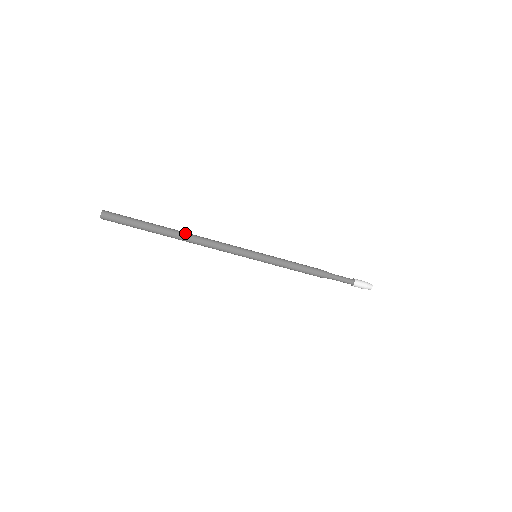
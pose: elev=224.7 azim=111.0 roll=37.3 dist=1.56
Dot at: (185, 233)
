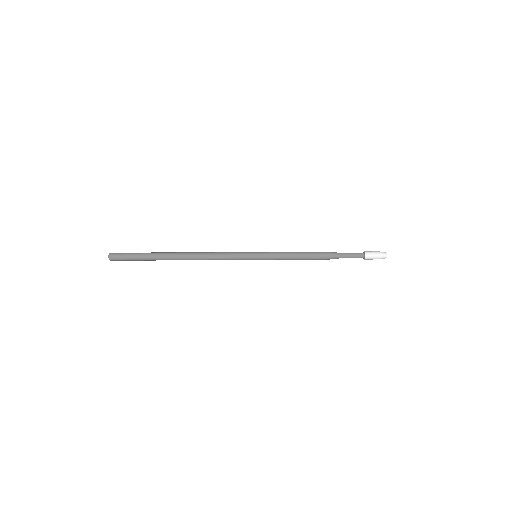
Dot at: (183, 255)
